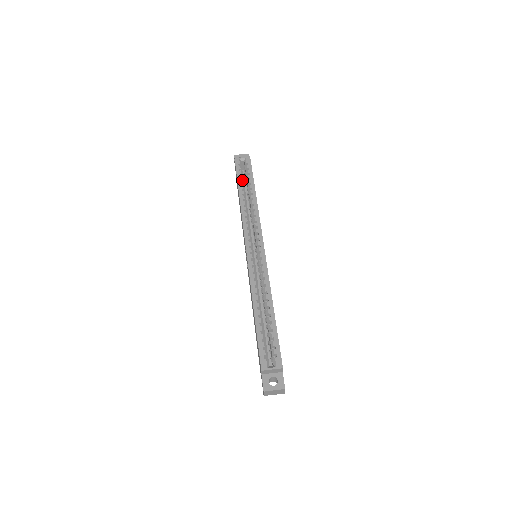
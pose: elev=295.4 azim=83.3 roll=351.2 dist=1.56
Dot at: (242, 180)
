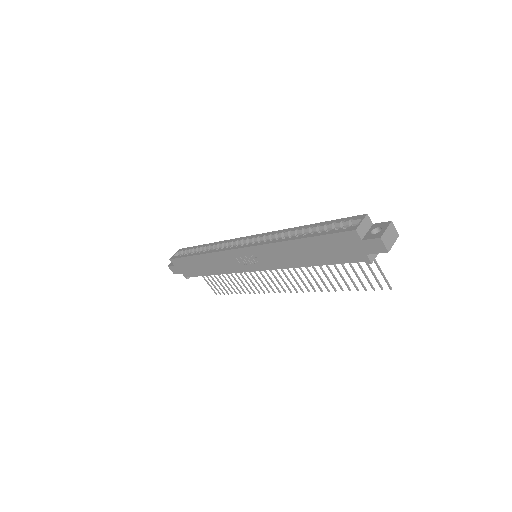
Dot at: occluded
